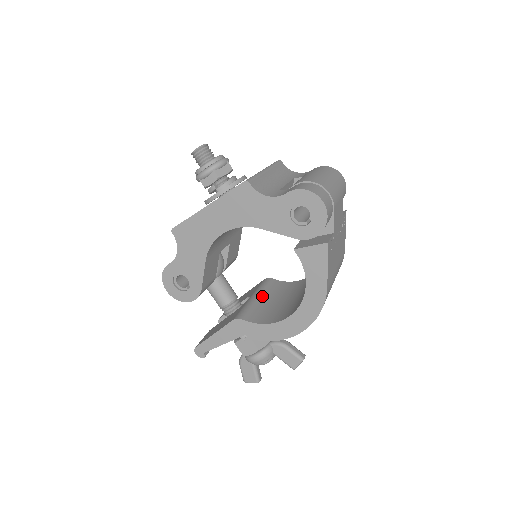
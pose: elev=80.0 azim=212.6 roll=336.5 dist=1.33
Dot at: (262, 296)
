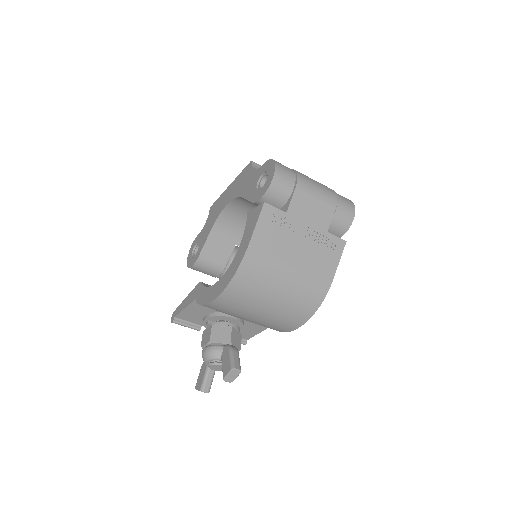
Dot at: occluded
